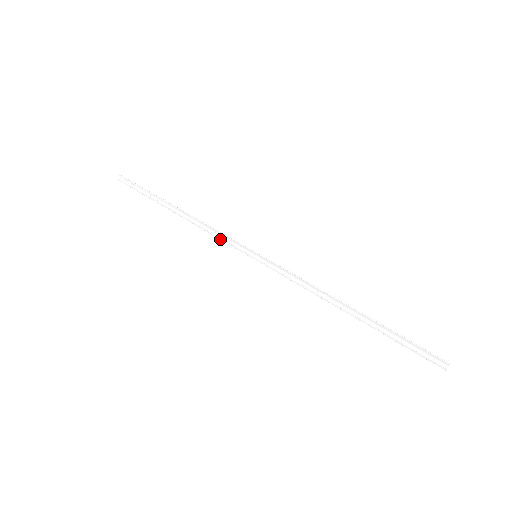
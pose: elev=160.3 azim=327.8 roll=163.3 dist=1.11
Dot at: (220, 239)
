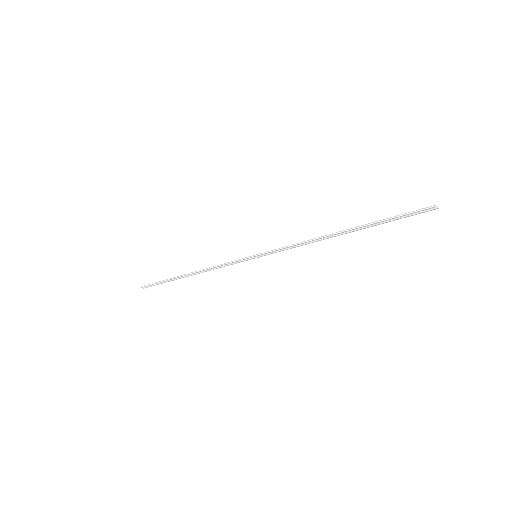
Dot at: occluded
